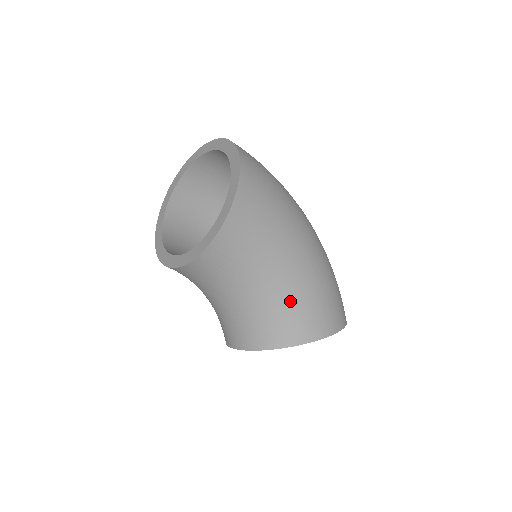
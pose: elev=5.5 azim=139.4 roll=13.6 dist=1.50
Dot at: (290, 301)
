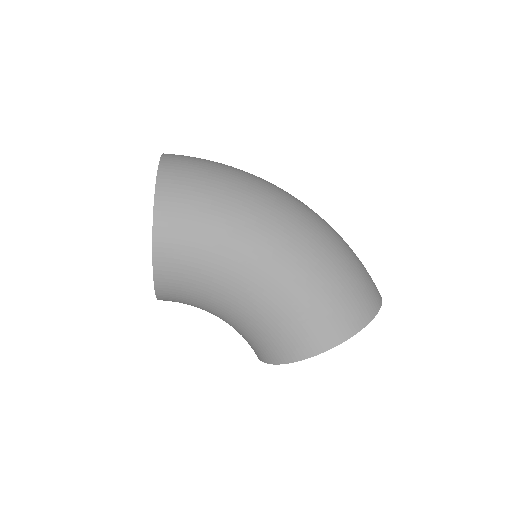
Dot at: (267, 321)
